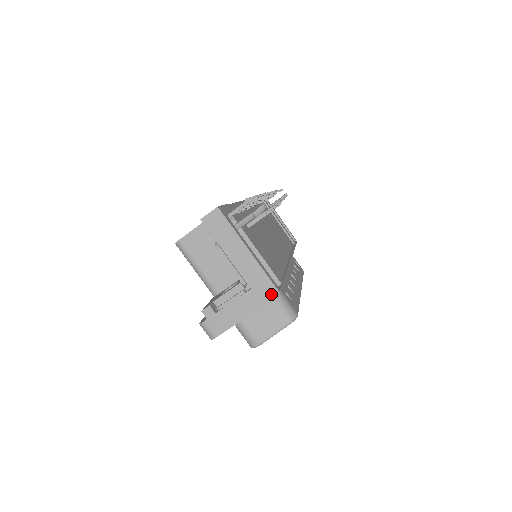
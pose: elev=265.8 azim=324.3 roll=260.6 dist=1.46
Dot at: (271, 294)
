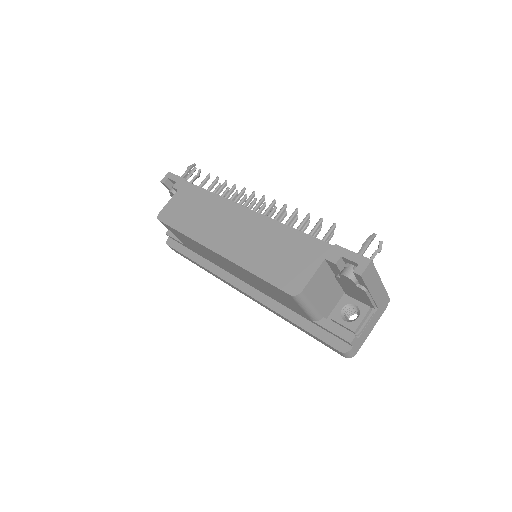
Dot at: (387, 304)
